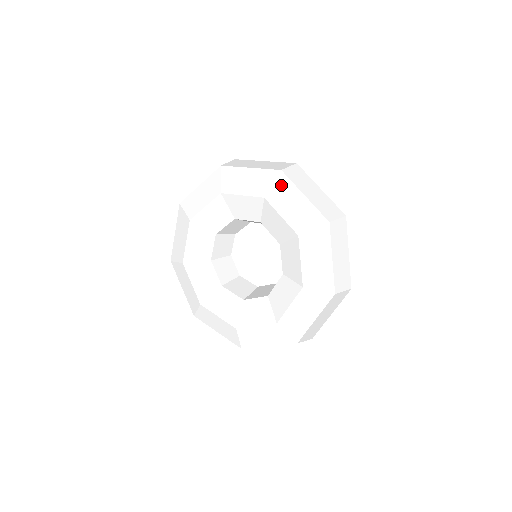
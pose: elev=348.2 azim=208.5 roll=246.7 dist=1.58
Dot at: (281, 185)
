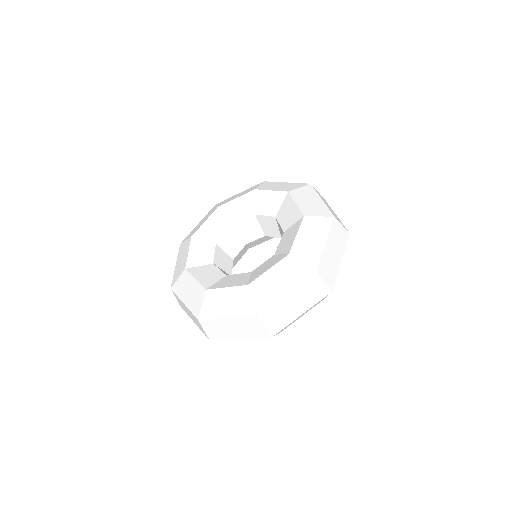
Dot at: (266, 184)
